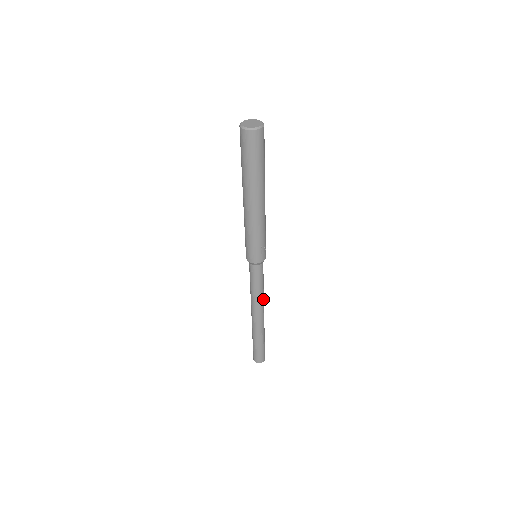
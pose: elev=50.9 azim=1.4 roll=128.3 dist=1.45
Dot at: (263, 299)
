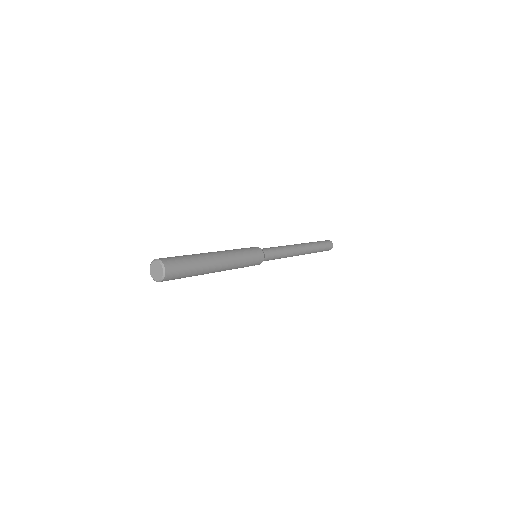
Dot at: (289, 256)
